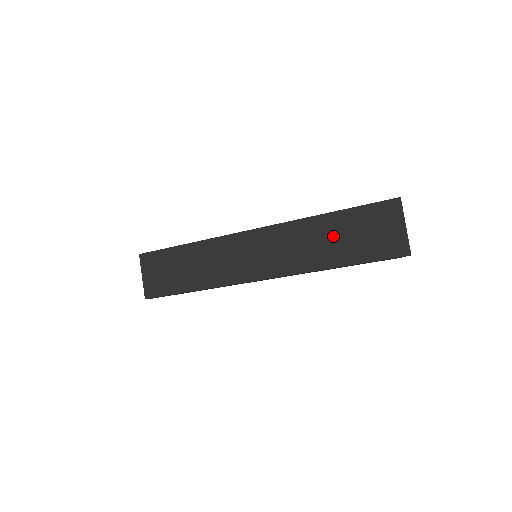
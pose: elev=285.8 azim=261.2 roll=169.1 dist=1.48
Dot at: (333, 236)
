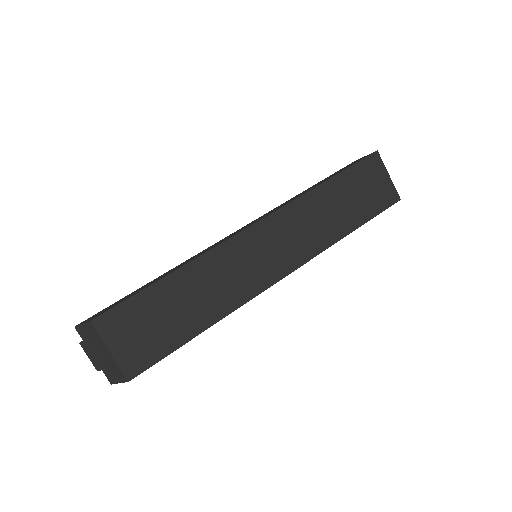
Dot at: (338, 203)
